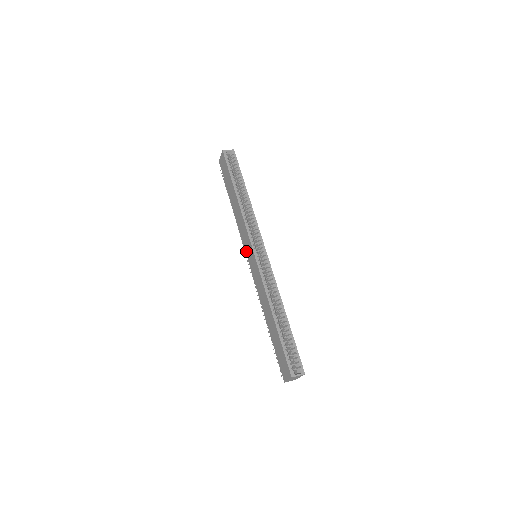
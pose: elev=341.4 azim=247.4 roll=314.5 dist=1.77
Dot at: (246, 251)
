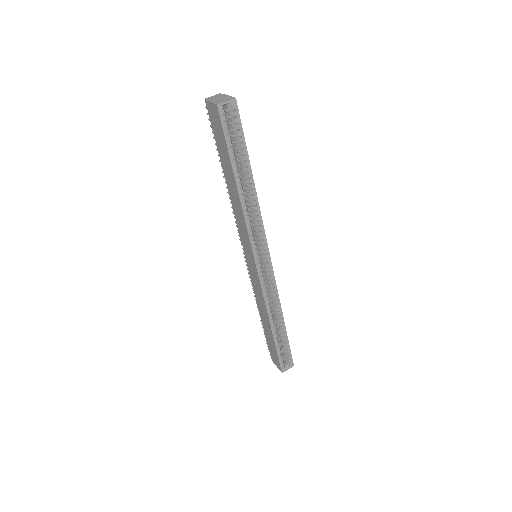
Dot at: (243, 248)
